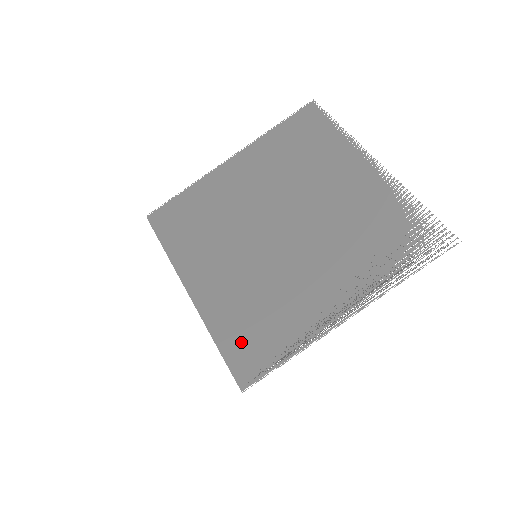
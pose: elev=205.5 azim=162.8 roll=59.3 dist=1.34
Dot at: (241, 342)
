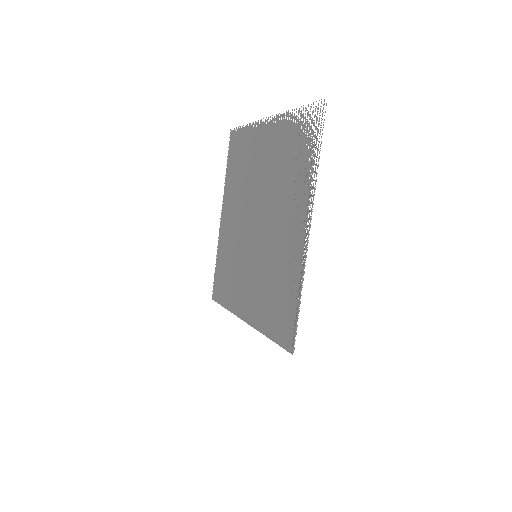
Dot at: (277, 321)
